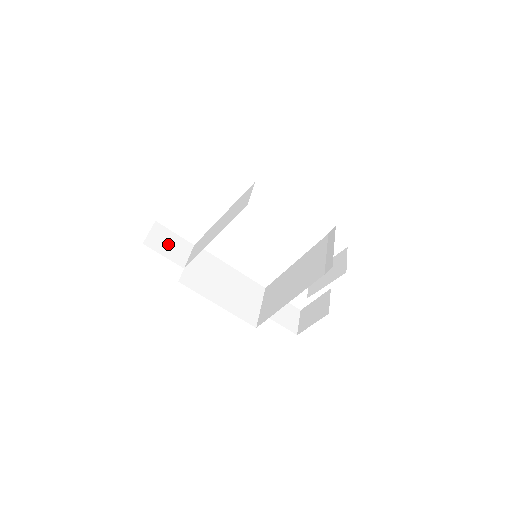
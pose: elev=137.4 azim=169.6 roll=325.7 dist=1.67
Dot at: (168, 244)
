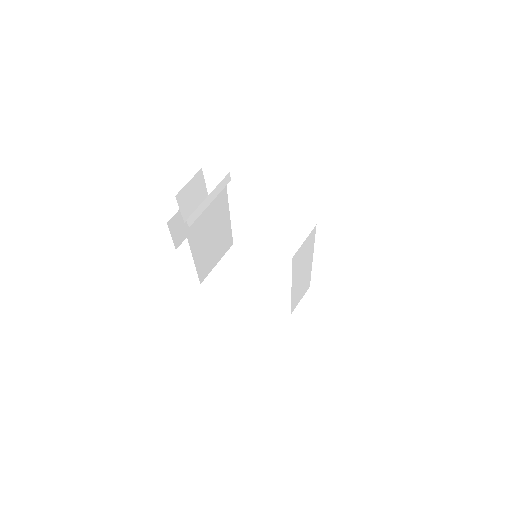
Dot at: occluded
